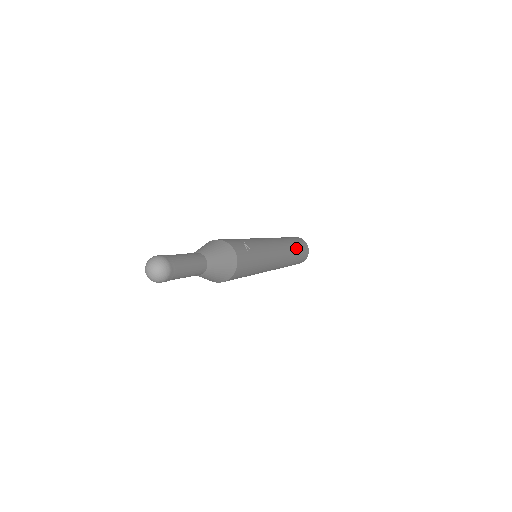
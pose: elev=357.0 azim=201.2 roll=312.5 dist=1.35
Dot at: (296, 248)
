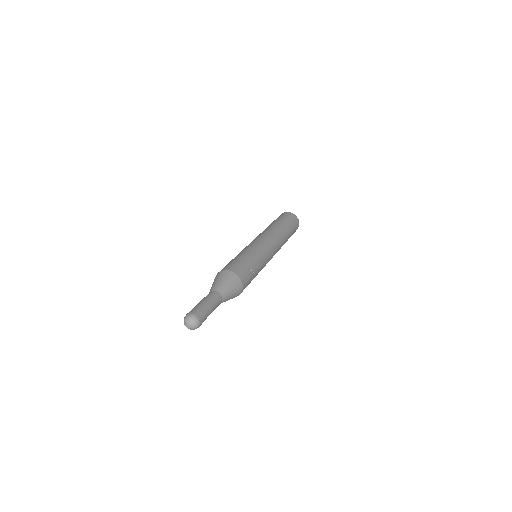
Dot at: (288, 236)
